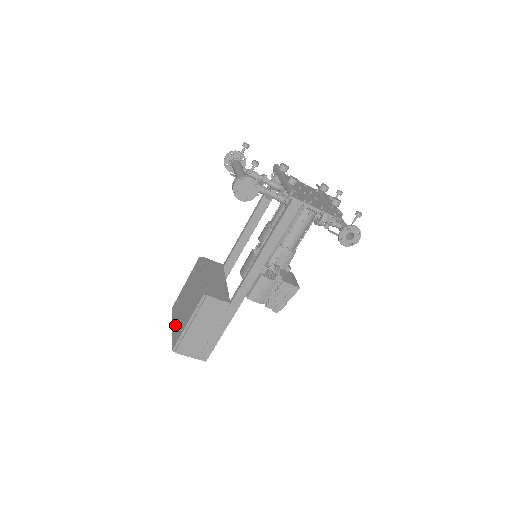
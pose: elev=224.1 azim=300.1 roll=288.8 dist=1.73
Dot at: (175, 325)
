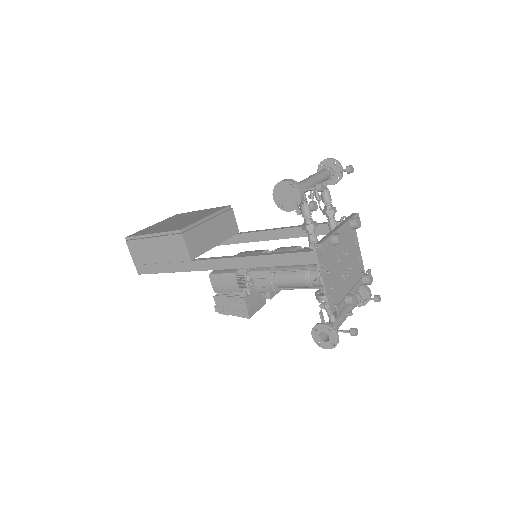
Dot at: (154, 225)
